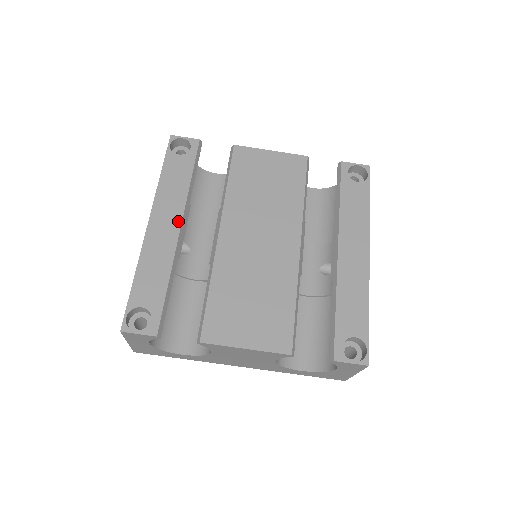
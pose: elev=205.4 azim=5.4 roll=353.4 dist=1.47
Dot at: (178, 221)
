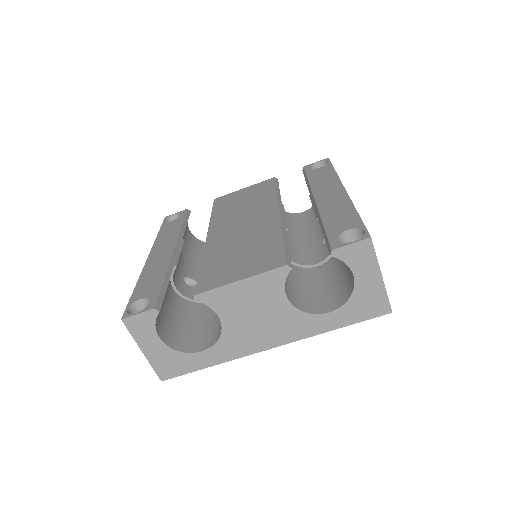
Dot at: (172, 247)
